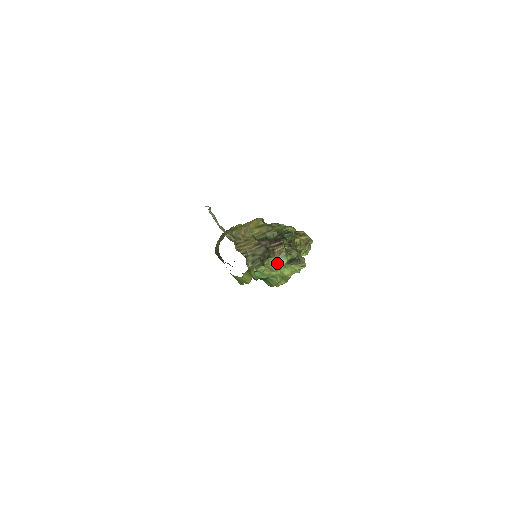
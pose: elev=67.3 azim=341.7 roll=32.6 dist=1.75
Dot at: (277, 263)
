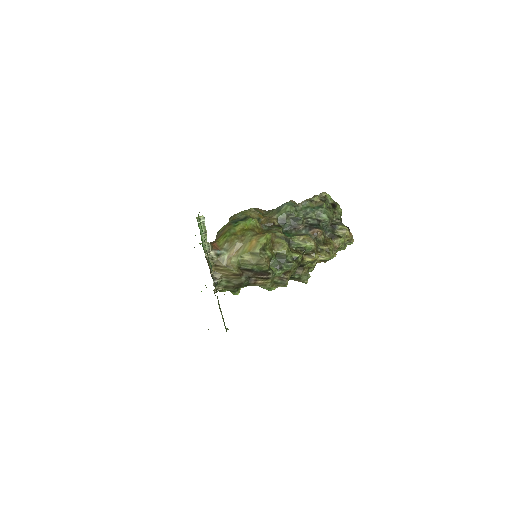
Dot at: occluded
